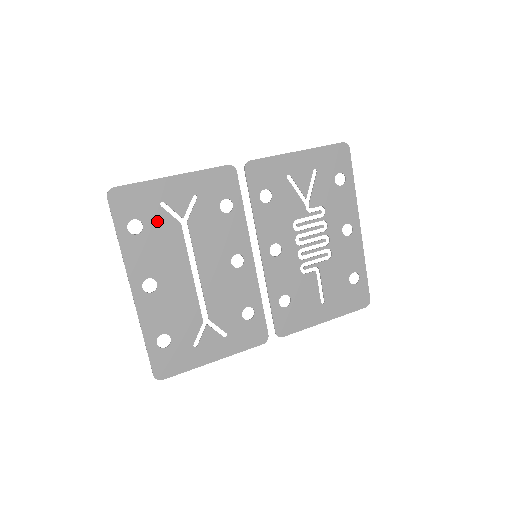
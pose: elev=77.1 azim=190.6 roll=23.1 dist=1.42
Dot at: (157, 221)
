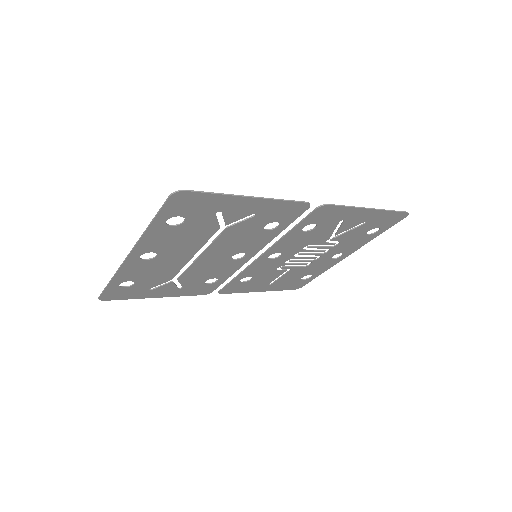
Dot at: (201, 222)
